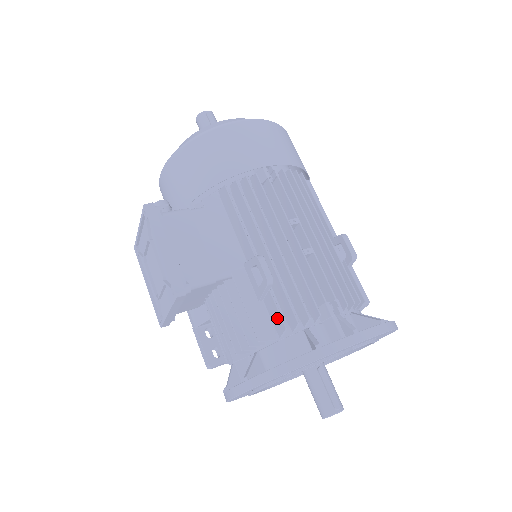
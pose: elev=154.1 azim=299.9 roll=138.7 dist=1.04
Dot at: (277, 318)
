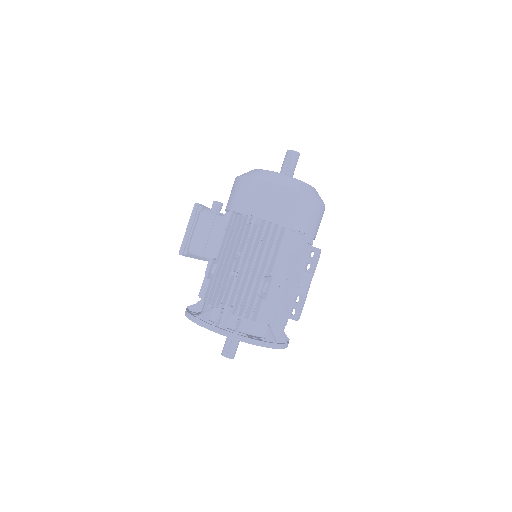
Dot at: (207, 293)
